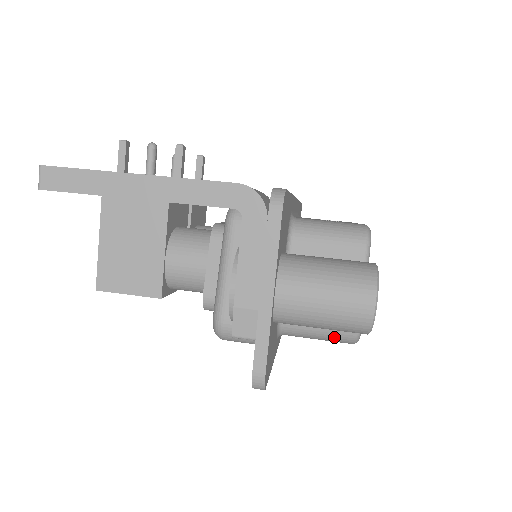
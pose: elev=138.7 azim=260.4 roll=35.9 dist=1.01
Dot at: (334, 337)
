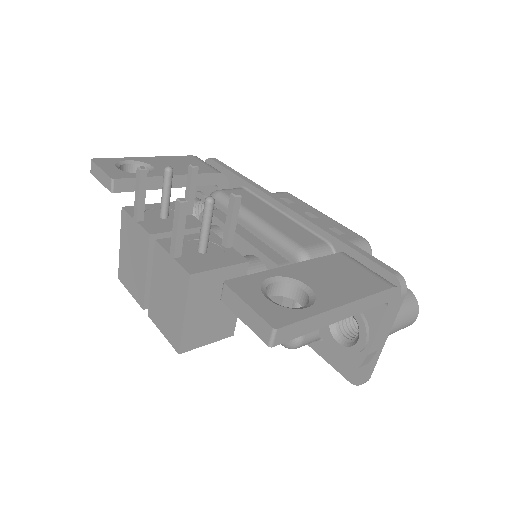
Dot at: occluded
